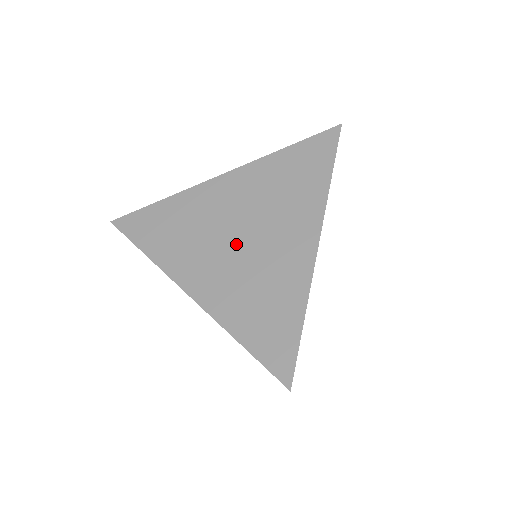
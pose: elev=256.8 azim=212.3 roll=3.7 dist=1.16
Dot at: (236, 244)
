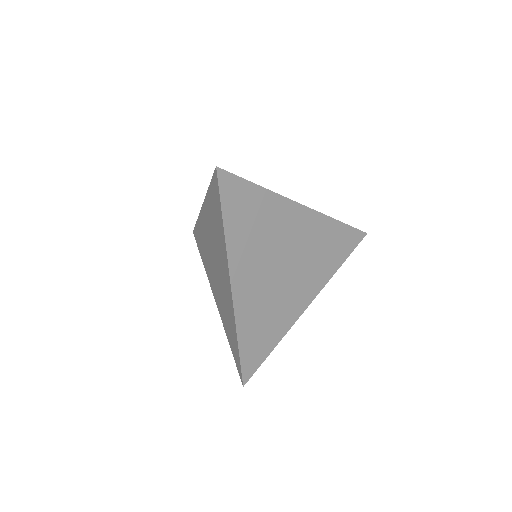
Dot at: (215, 271)
